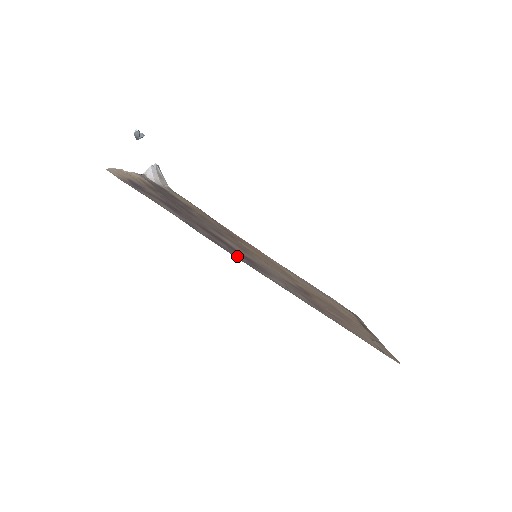
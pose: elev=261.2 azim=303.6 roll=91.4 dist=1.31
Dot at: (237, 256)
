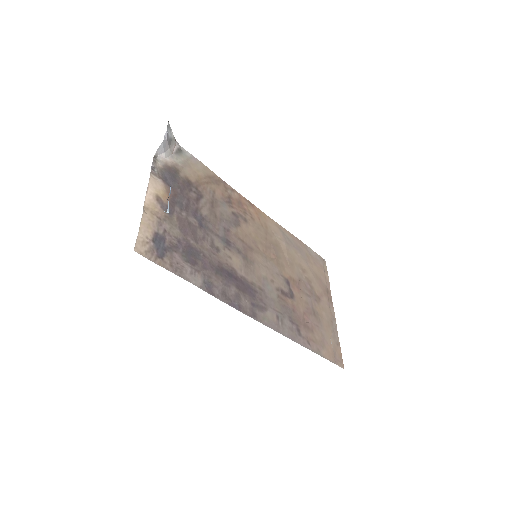
Dot at: (244, 306)
